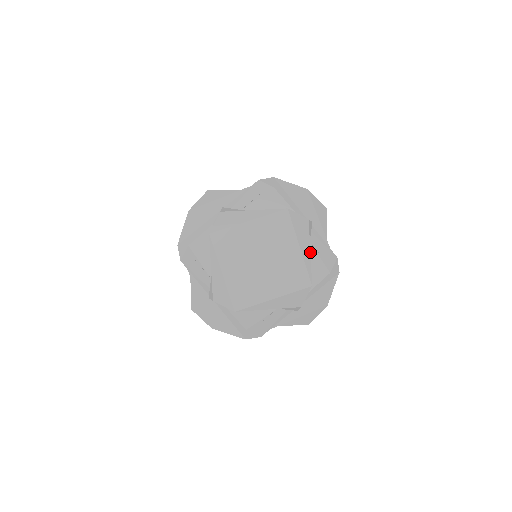
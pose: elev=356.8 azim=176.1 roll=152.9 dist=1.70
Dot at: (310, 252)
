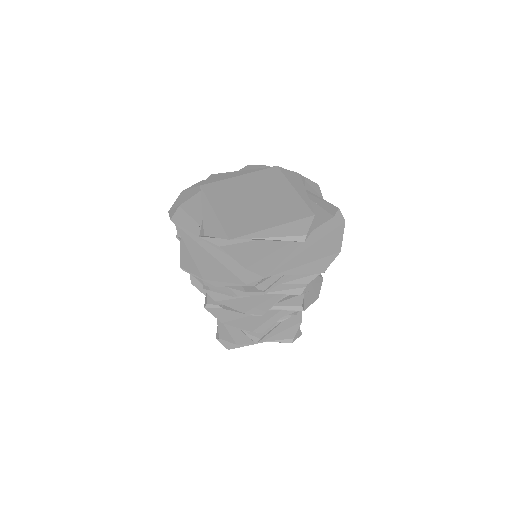
Dot at: occluded
